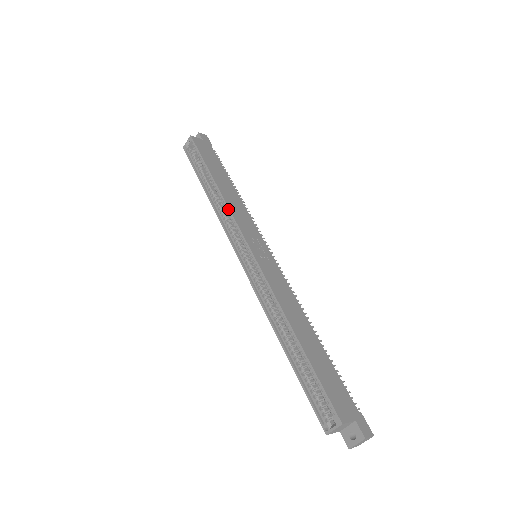
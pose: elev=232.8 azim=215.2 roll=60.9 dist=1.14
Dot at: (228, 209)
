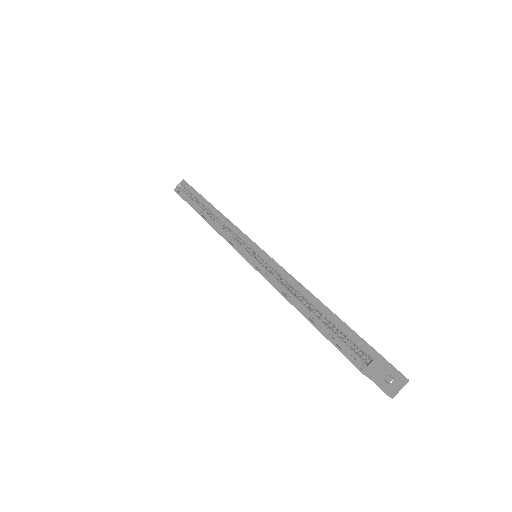
Dot at: (227, 219)
